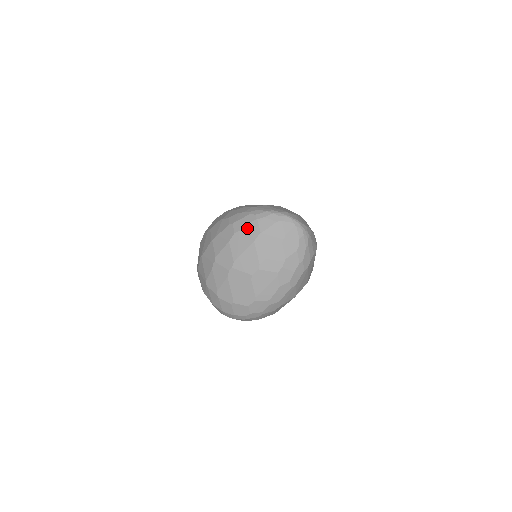
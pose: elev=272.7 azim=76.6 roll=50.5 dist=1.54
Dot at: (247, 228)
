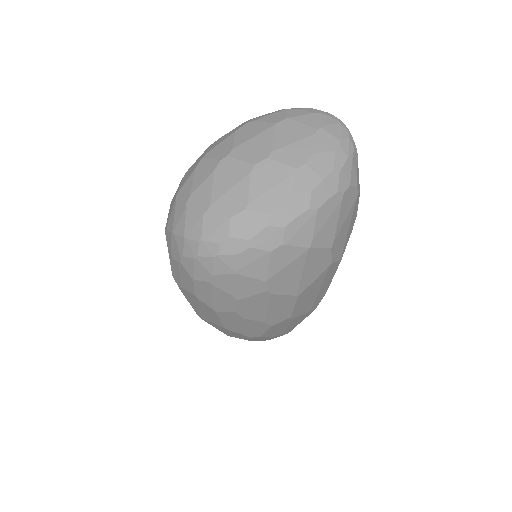
Dot at: (268, 116)
